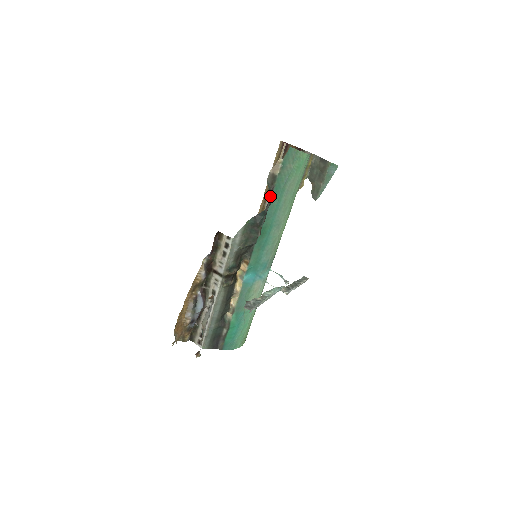
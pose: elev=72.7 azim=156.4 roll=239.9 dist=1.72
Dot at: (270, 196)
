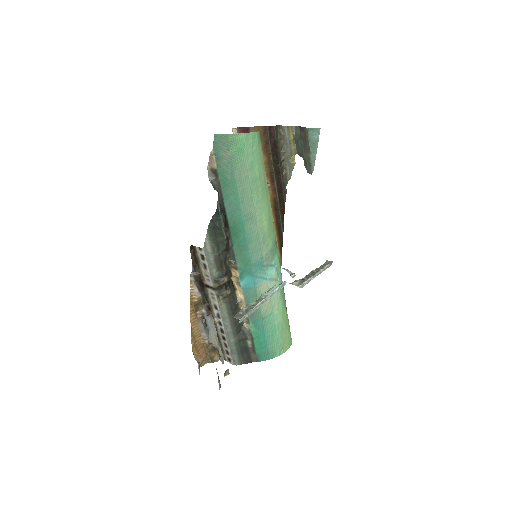
Dot at: (220, 193)
